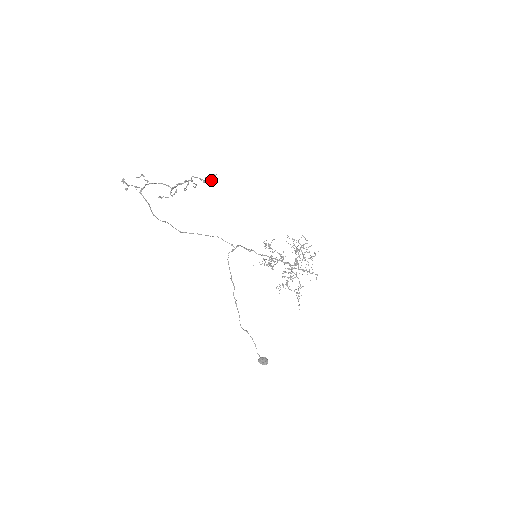
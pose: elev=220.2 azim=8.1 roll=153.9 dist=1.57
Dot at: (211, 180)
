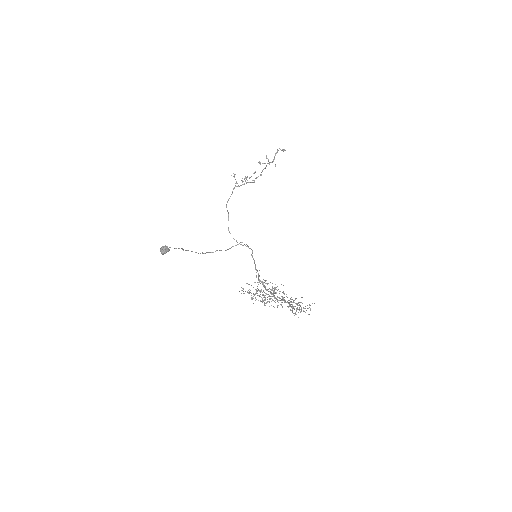
Dot at: occluded
